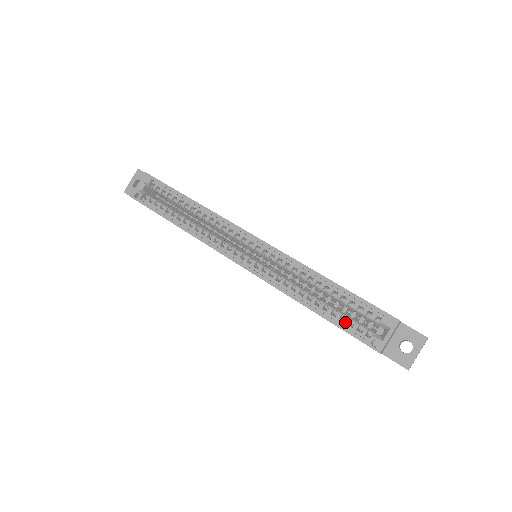
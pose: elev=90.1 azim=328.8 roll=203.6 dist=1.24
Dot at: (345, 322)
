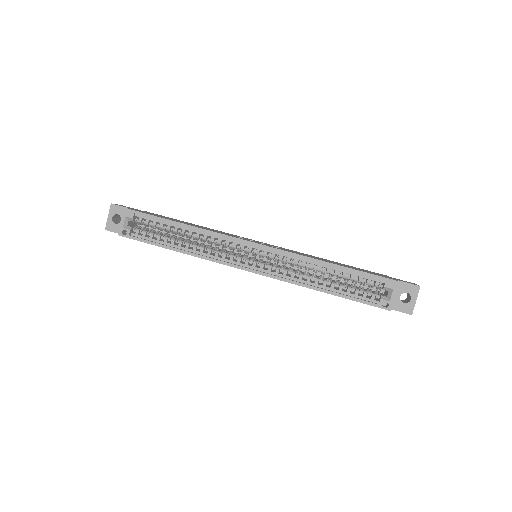
Dot at: (355, 294)
